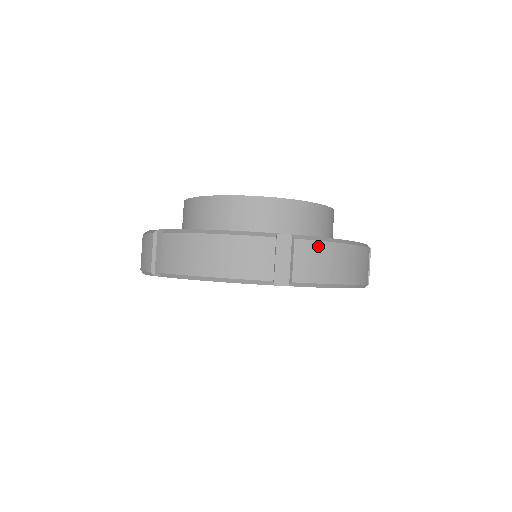
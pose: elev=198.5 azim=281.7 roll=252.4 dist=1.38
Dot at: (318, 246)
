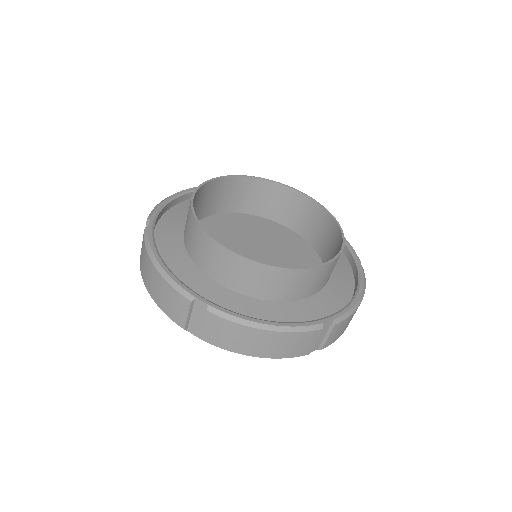
Dot at: (347, 319)
